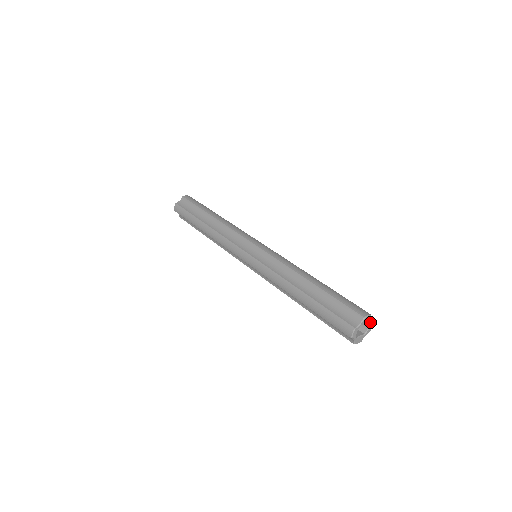
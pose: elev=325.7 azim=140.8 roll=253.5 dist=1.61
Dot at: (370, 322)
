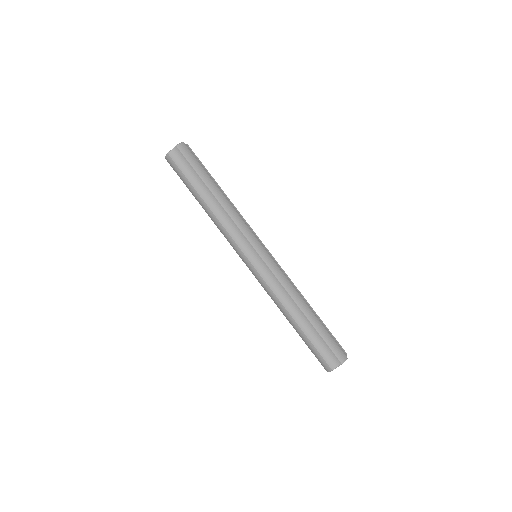
Dot at: occluded
